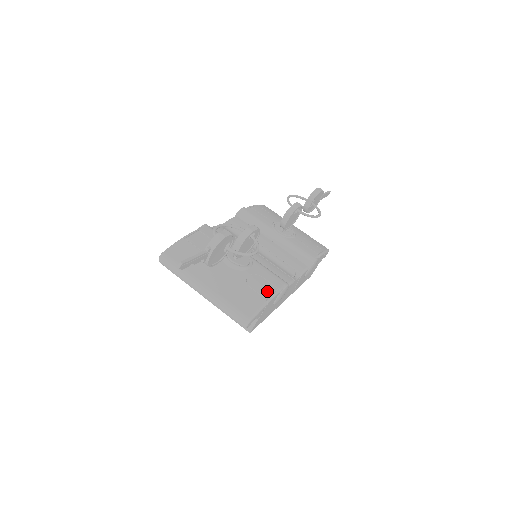
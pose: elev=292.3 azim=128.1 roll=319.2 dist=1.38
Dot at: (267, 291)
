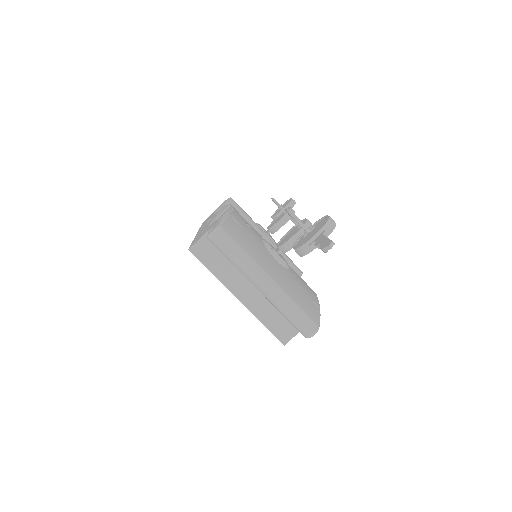
Dot at: (314, 297)
